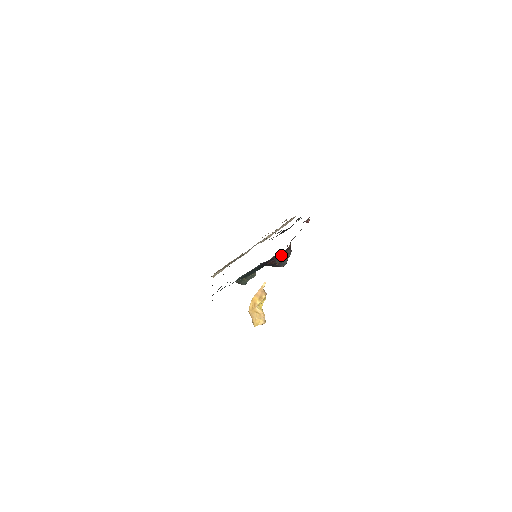
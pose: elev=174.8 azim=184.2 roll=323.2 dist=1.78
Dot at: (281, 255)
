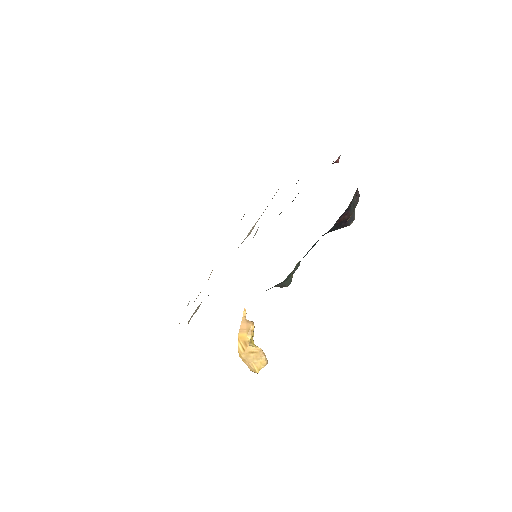
Dot at: (352, 201)
